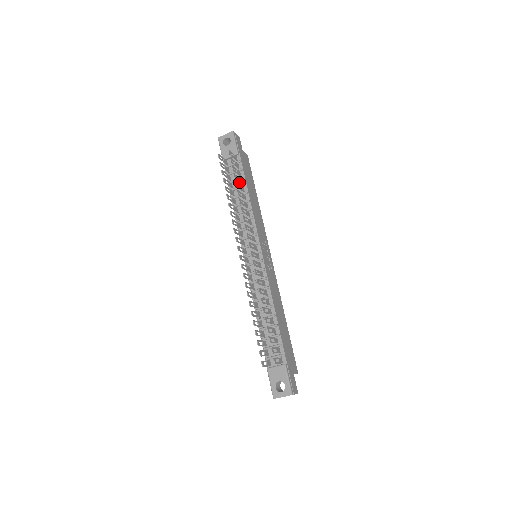
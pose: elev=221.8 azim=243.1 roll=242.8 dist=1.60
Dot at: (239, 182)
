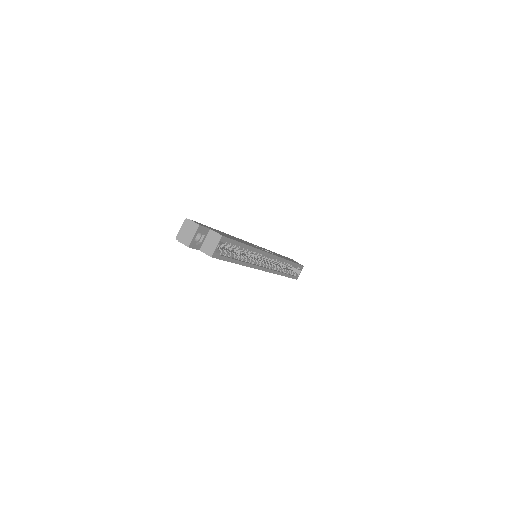
Dot at: occluded
